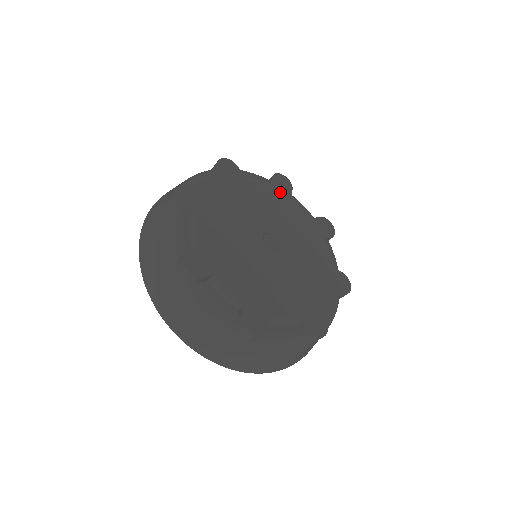
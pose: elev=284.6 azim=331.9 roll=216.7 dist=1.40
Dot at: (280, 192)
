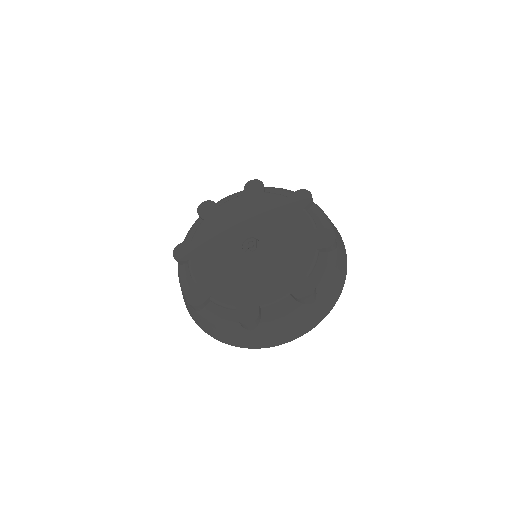
Dot at: (292, 205)
